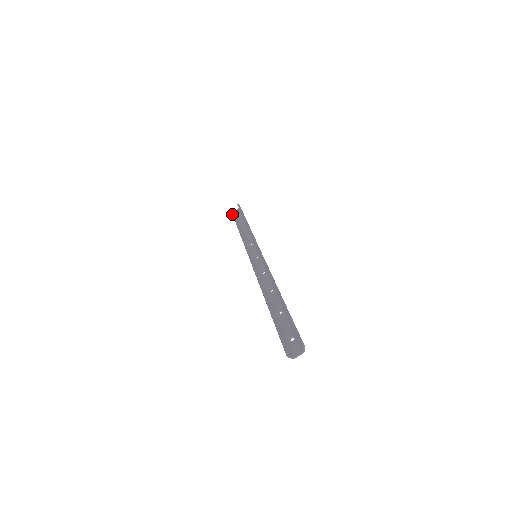
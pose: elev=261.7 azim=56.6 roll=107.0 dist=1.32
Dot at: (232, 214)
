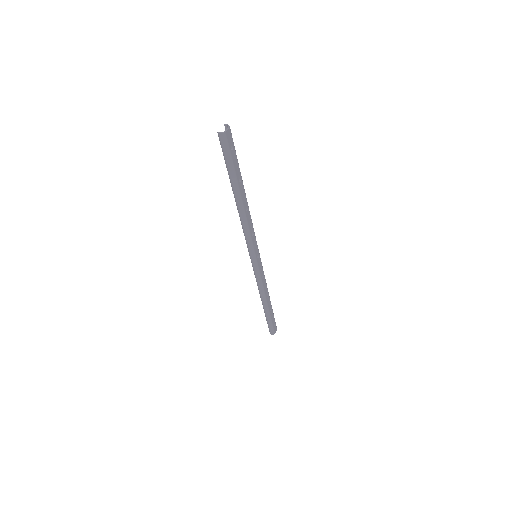
Dot at: (268, 326)
